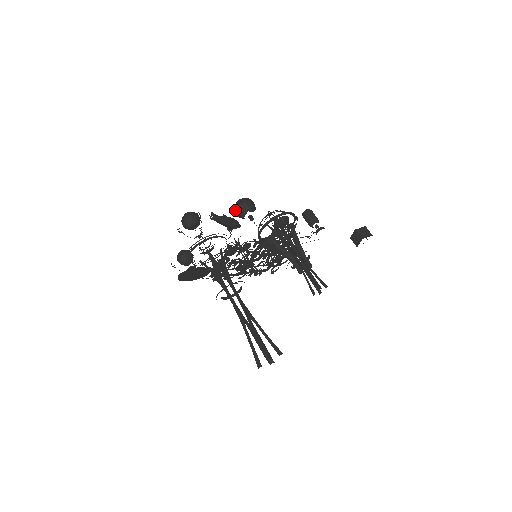
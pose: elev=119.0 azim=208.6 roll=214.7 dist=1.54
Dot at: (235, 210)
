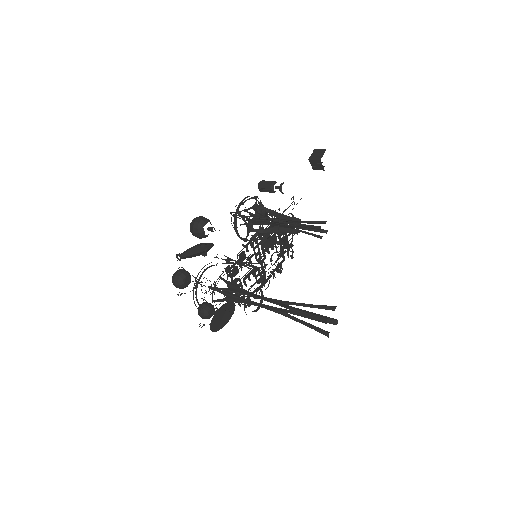
Dot at: occluded
